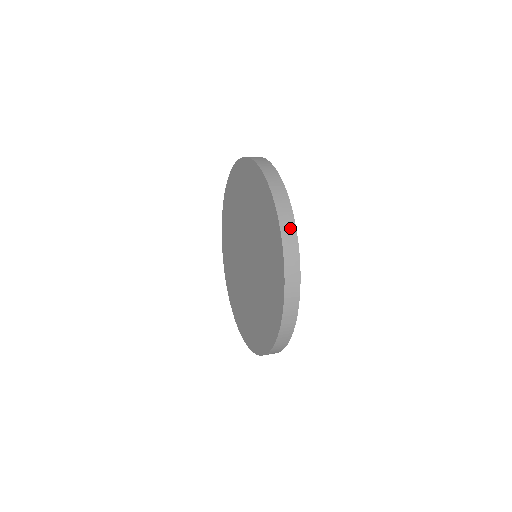
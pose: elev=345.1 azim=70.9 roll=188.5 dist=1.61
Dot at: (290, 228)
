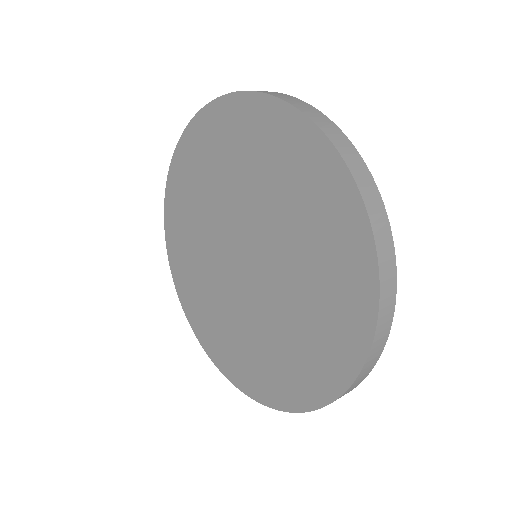
Dot at: (343, 141)
